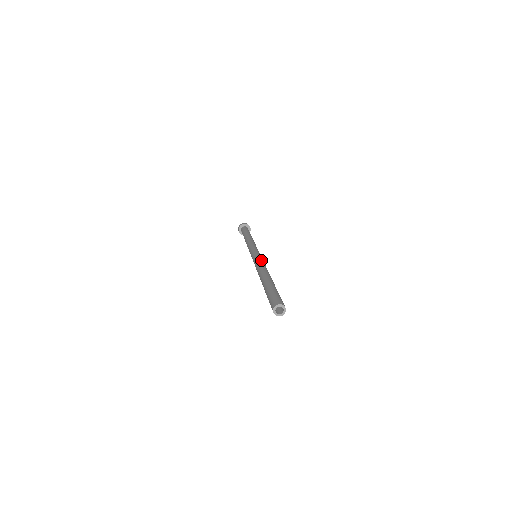
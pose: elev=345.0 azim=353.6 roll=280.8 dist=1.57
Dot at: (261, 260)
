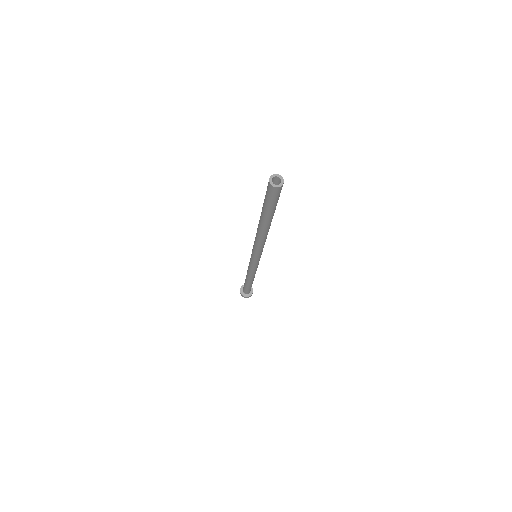
Dot at: occluded
